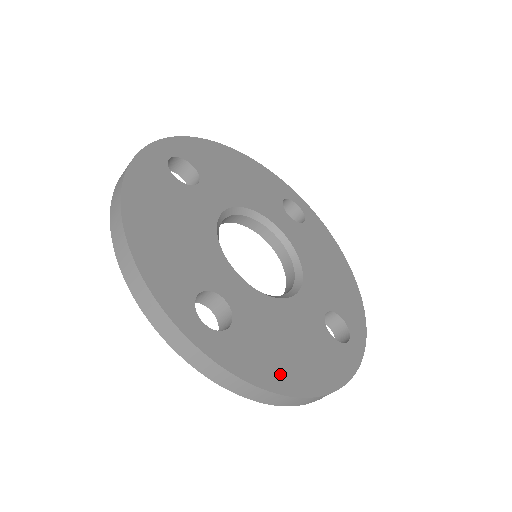
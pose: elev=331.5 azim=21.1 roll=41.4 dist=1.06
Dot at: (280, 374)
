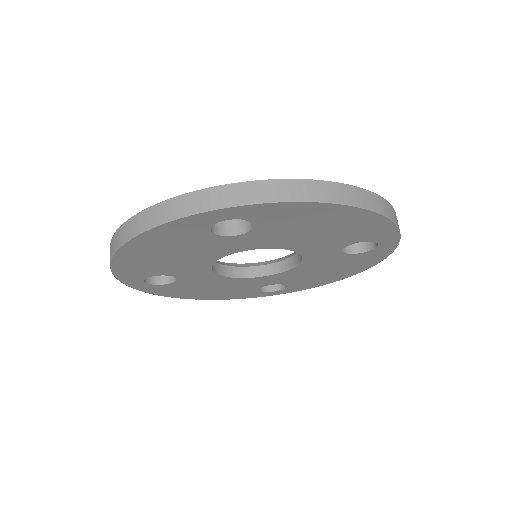
Dot at: occluded
